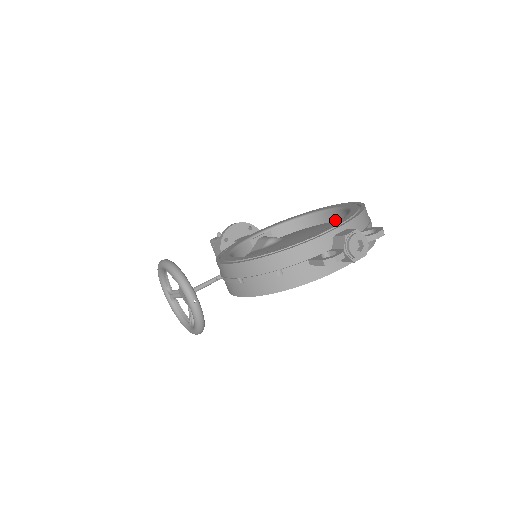
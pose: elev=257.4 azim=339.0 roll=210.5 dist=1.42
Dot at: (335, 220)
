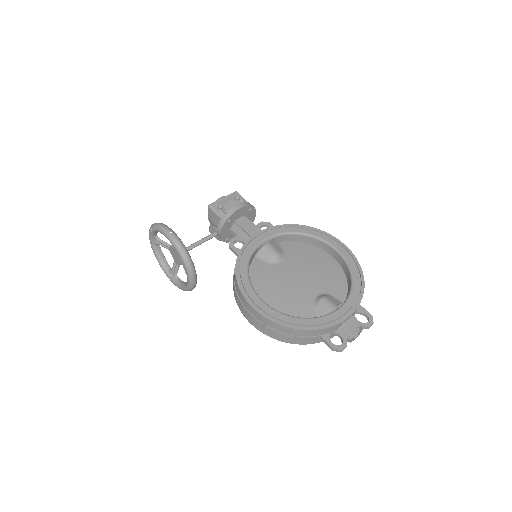
Dot at: (330, 254)
